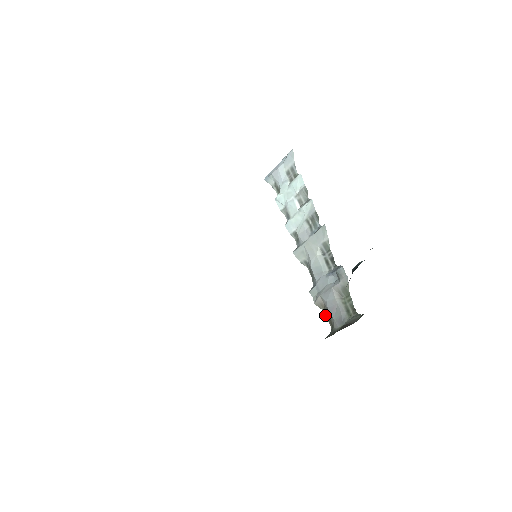
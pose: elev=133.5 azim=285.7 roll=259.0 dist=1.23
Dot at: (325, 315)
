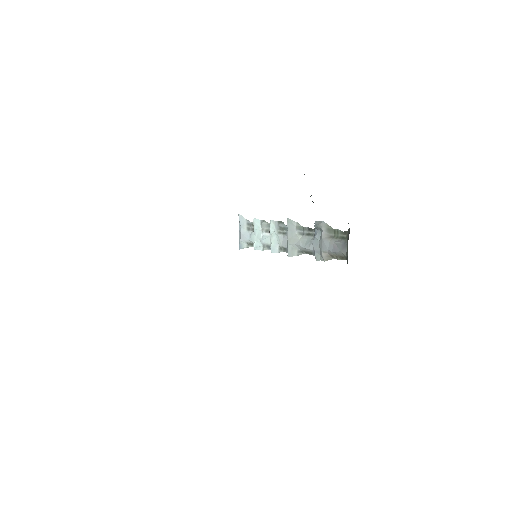
Dot at: occluded
